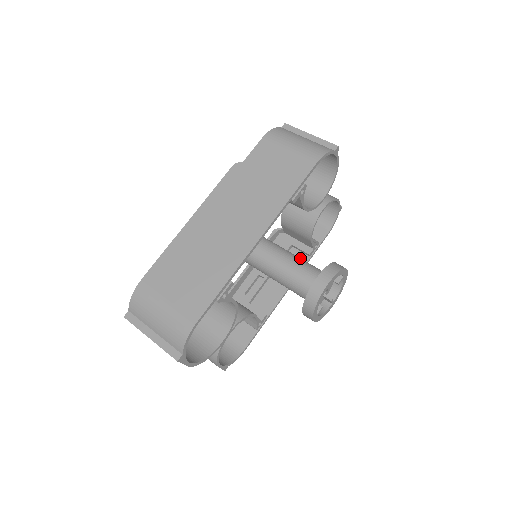
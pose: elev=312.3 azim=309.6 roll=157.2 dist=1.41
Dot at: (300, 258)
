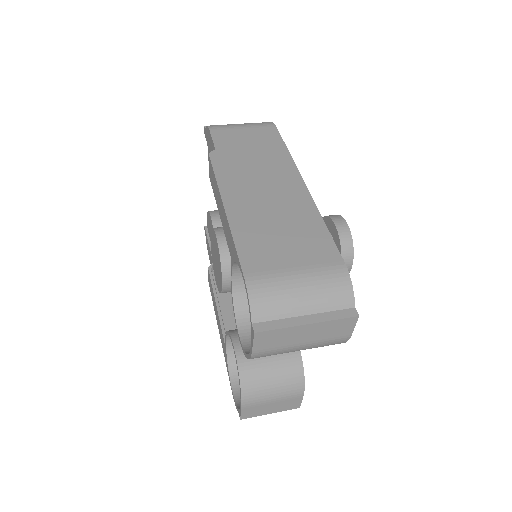
Dot at: occluded
